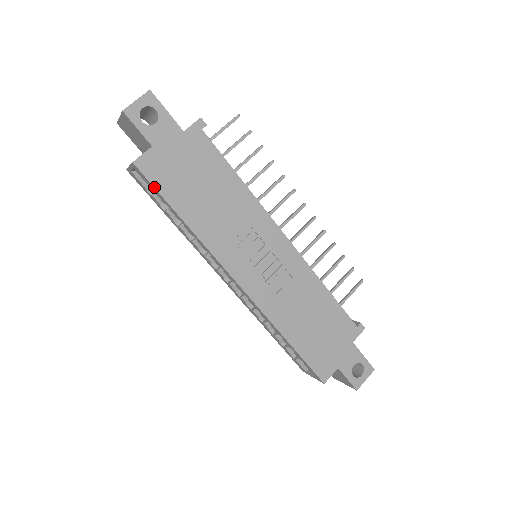
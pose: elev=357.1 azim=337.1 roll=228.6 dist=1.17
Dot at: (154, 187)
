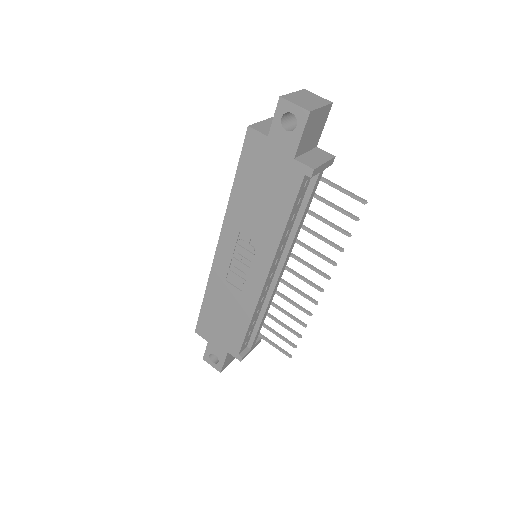
Dot at: (241, 152)
